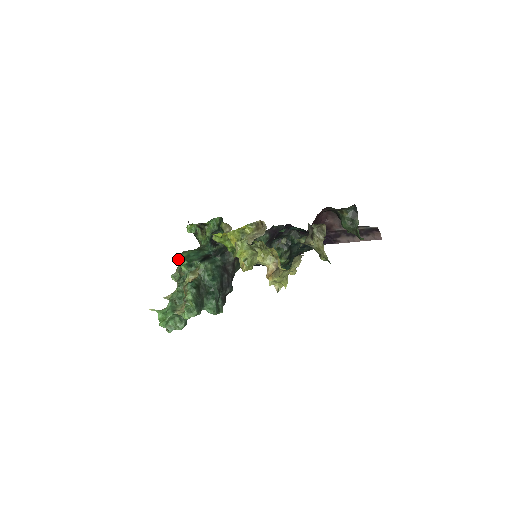
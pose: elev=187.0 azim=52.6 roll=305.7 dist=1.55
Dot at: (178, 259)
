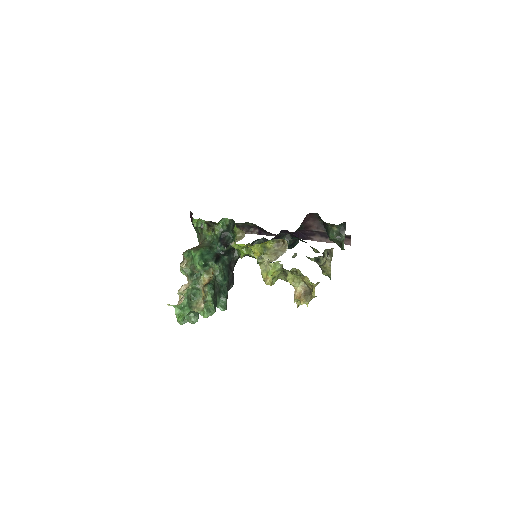
Dot at: (186, 253)
